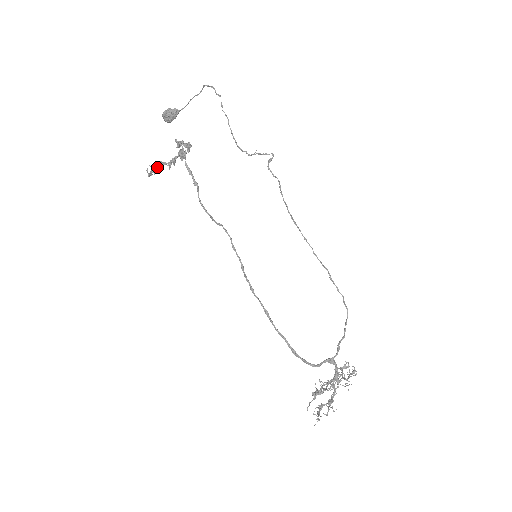
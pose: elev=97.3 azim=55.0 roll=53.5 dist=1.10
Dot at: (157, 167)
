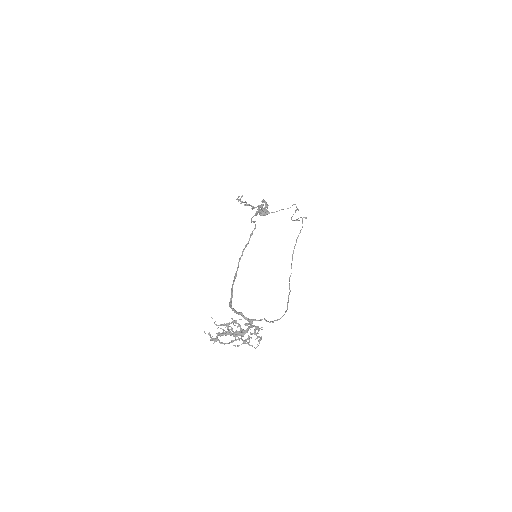
Dot at: (244, 202)
